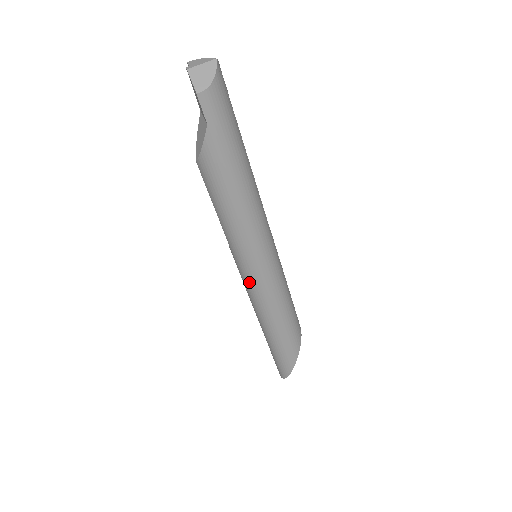
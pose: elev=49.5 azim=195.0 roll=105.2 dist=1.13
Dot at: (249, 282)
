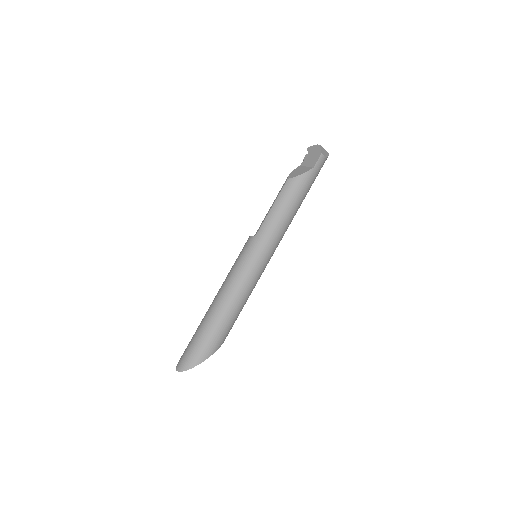
Dot at: (247, 264)
